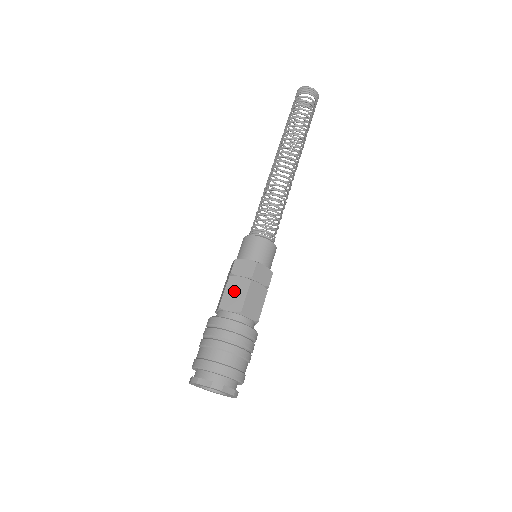
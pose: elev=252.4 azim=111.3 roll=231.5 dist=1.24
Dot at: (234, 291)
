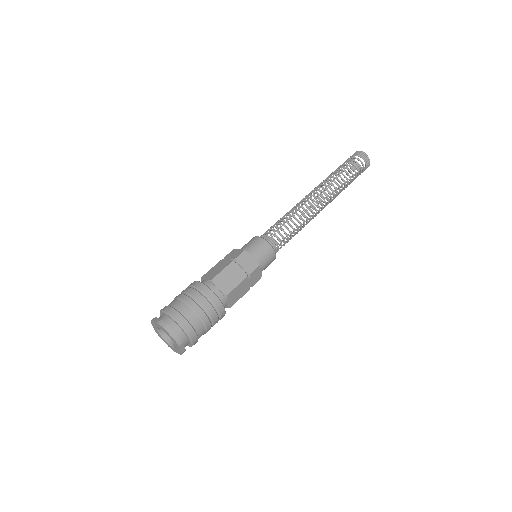
Dot at: (230, 275)
